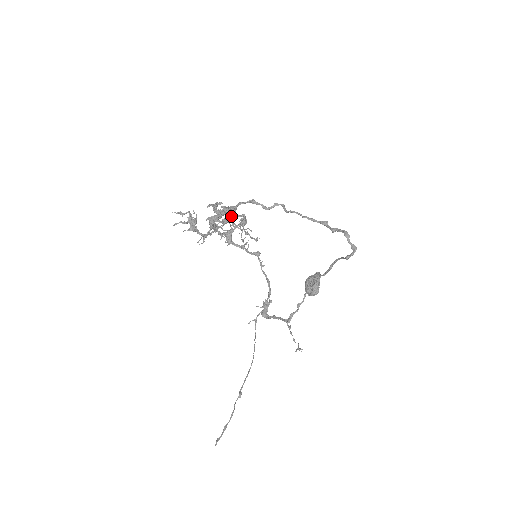
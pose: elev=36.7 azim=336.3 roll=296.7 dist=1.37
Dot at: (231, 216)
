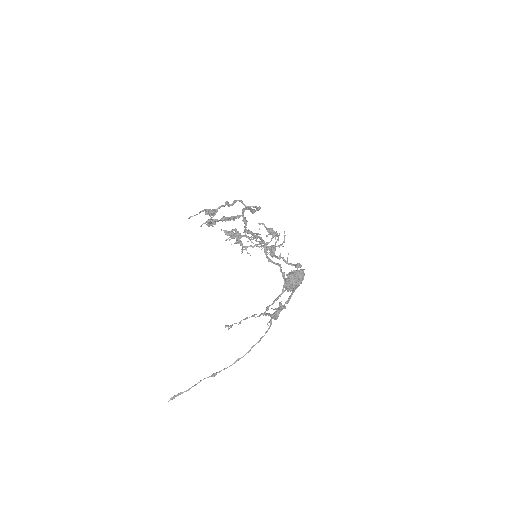
Dot at: (199, 213)
